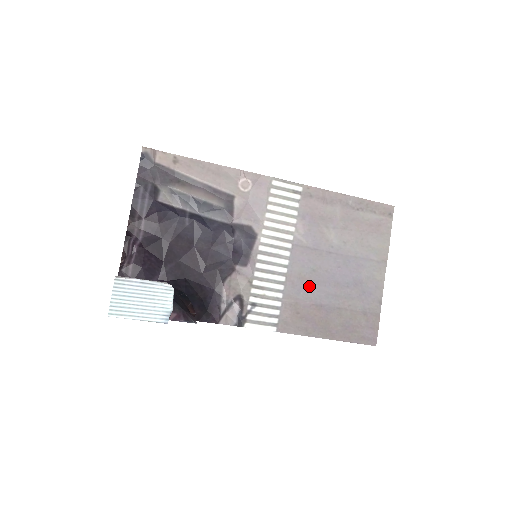
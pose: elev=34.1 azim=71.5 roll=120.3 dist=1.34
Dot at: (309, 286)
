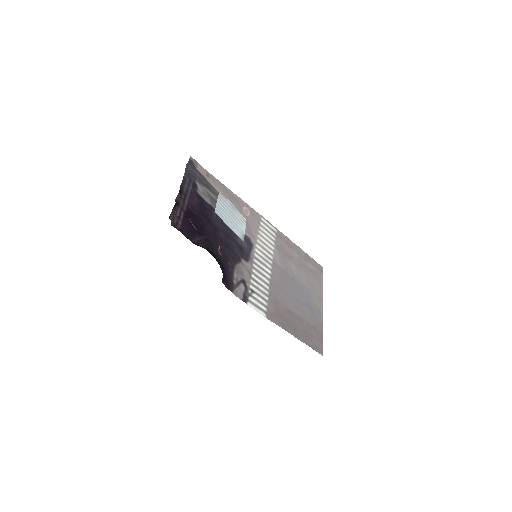
Dot at: (283, 295)
